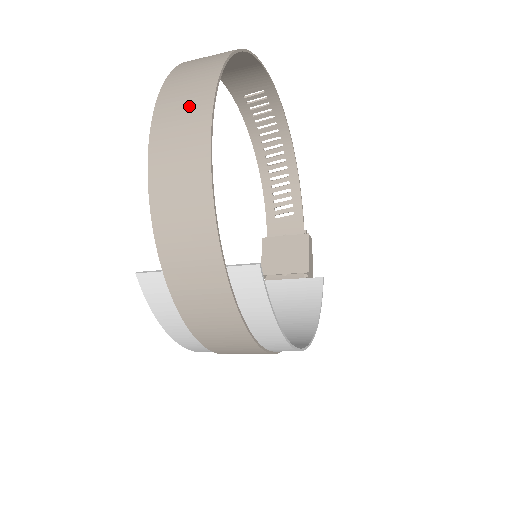
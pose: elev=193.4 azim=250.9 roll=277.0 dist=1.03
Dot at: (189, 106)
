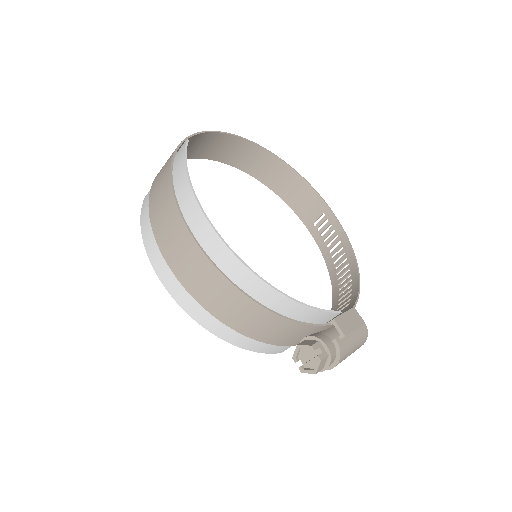
Dot at: (215, 142)
